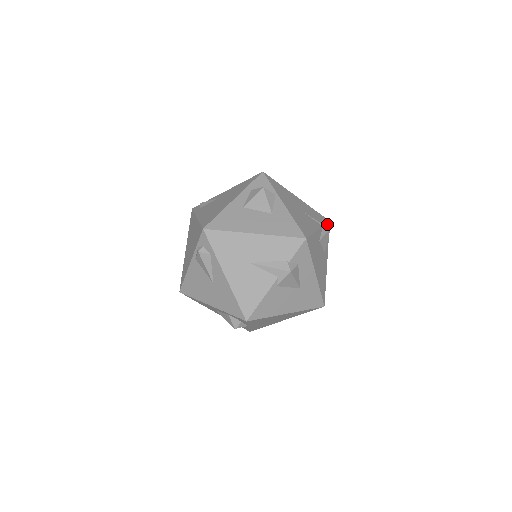
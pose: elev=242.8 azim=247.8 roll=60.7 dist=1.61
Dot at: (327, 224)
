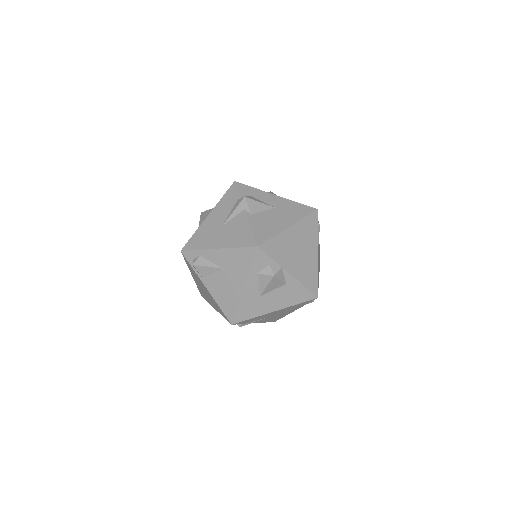
Dot at: occluded
